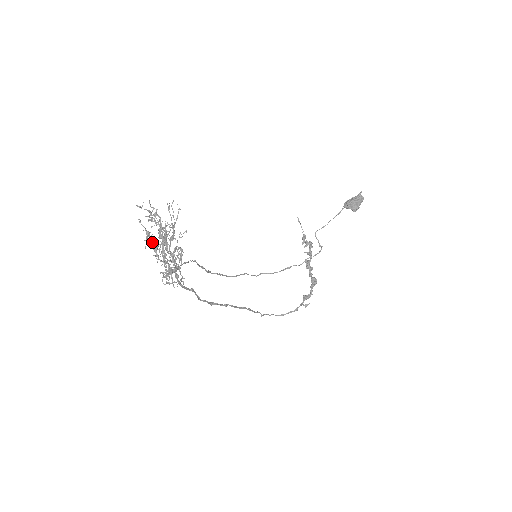
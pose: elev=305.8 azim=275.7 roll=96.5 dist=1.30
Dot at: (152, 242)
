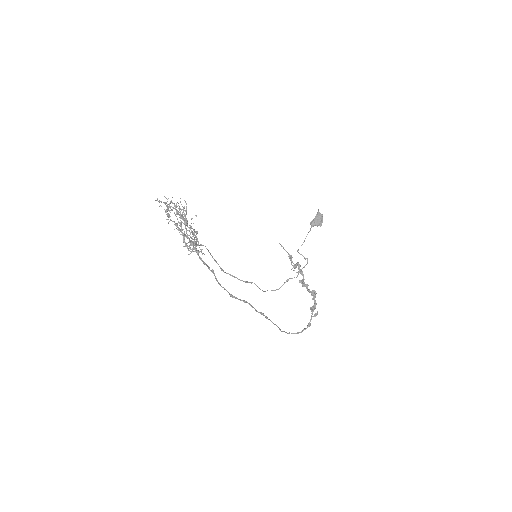
Dot at: (172, 221)
